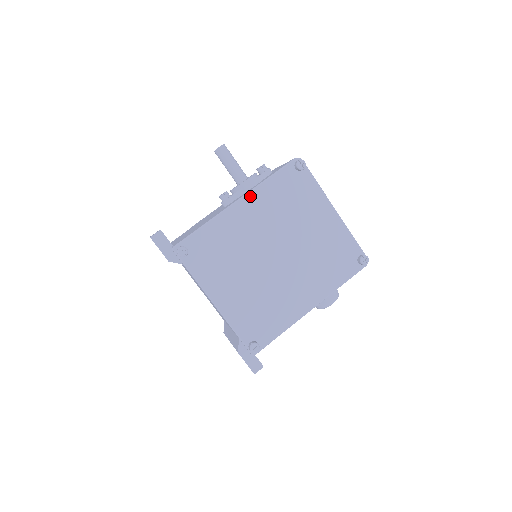
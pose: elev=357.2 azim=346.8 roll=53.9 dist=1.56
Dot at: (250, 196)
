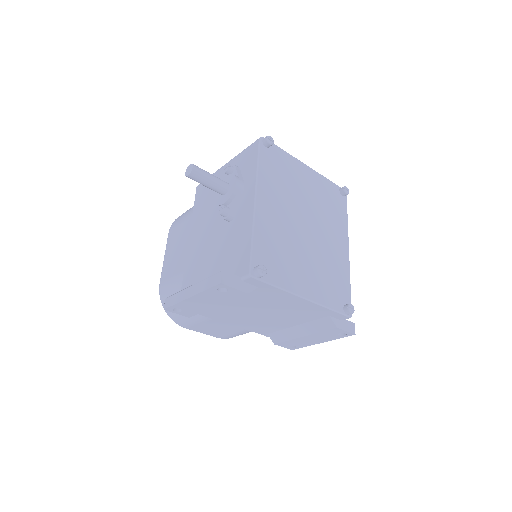
Dot at: (259, 189)
